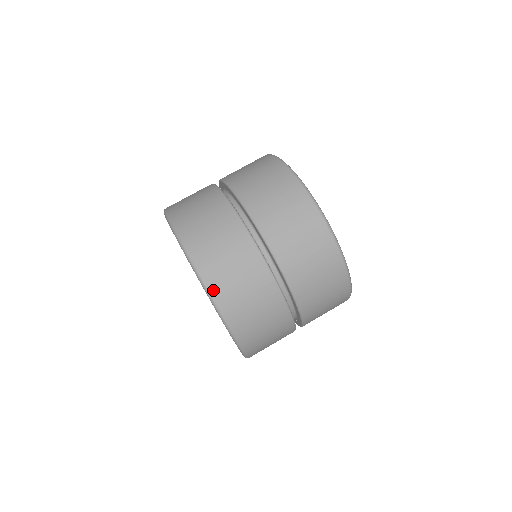
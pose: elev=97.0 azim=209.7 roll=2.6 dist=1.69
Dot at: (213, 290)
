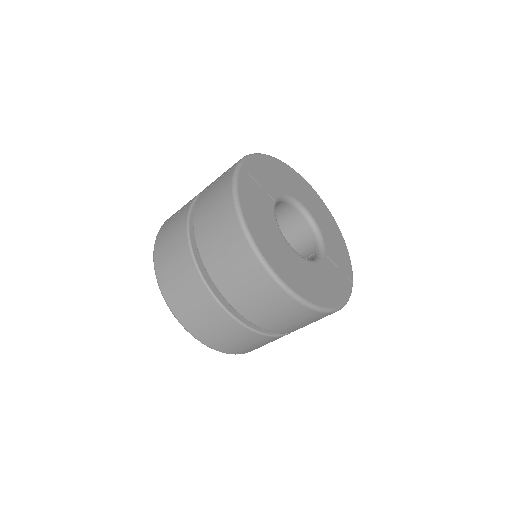
Dot at: (210, 345)
